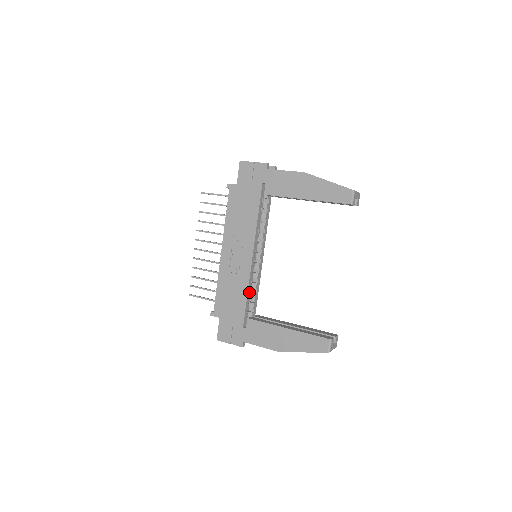
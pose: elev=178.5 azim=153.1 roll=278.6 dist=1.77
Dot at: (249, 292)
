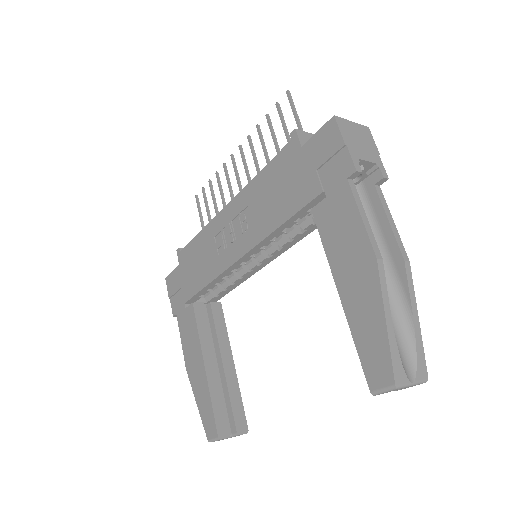
Dot at: (214, 283)
